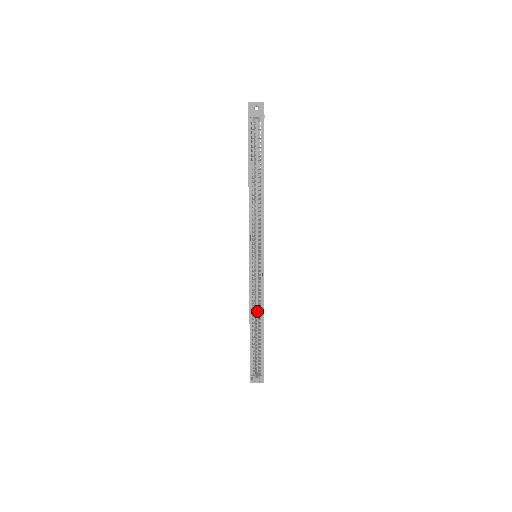
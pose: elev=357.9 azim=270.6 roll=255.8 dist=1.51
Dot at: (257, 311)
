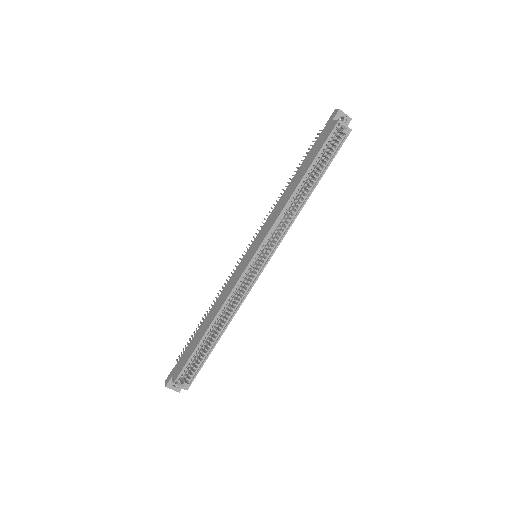
Dot at: occluded
